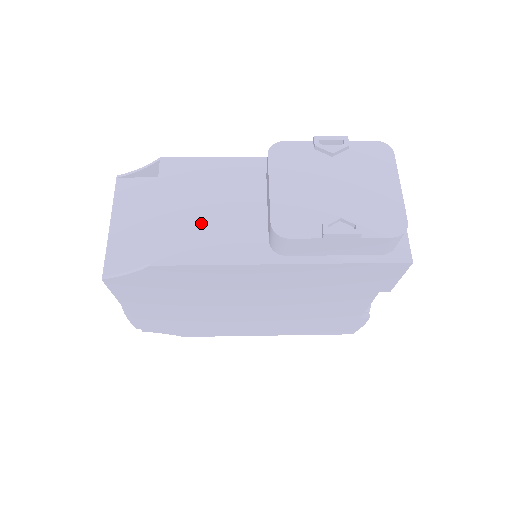
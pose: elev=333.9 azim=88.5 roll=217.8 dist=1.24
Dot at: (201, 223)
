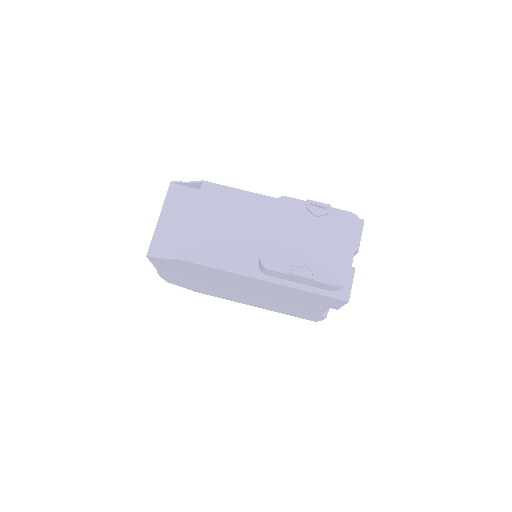
Dot at: (218, 237)
